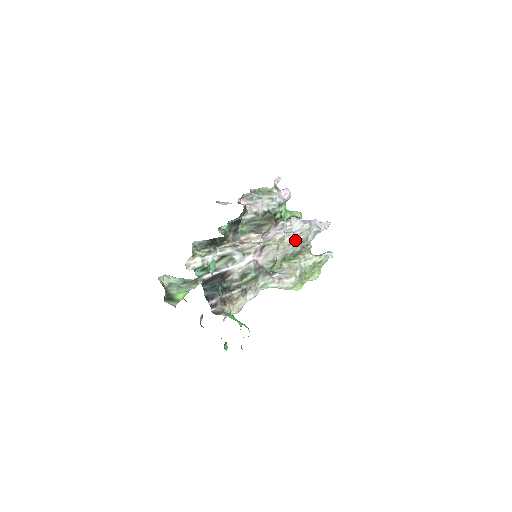
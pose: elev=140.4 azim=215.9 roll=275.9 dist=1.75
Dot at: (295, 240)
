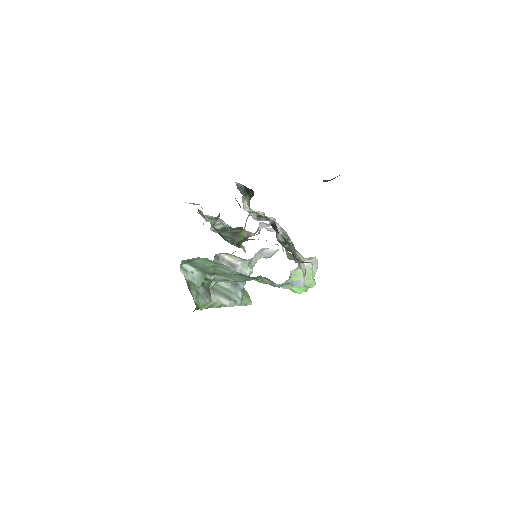
Dot at: occluded
